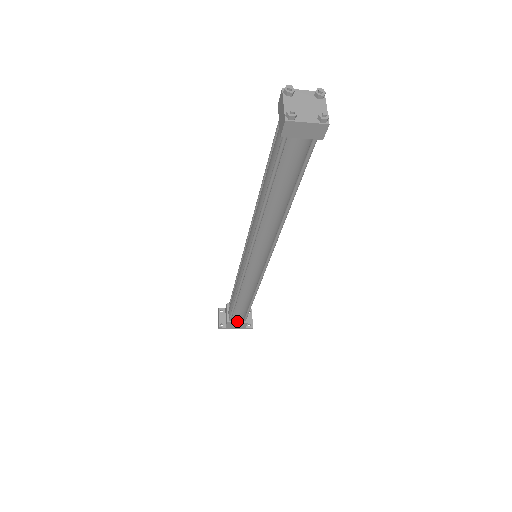
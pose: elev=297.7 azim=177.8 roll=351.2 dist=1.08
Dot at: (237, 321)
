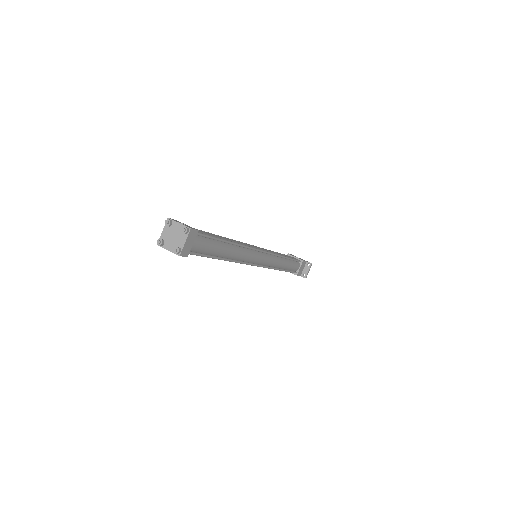
Dot at: occluded
